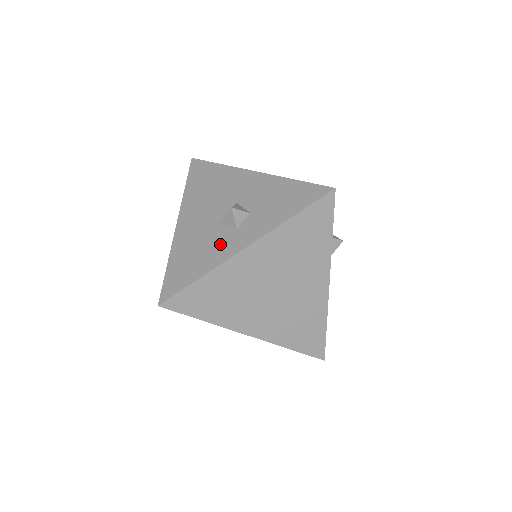
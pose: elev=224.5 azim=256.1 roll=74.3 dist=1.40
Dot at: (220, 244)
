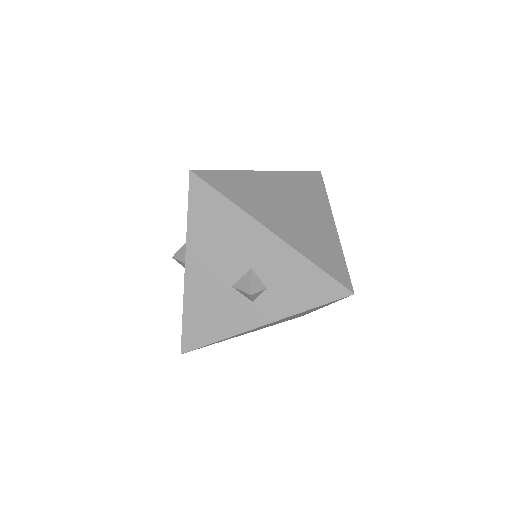
Dot at: (236, 313)
